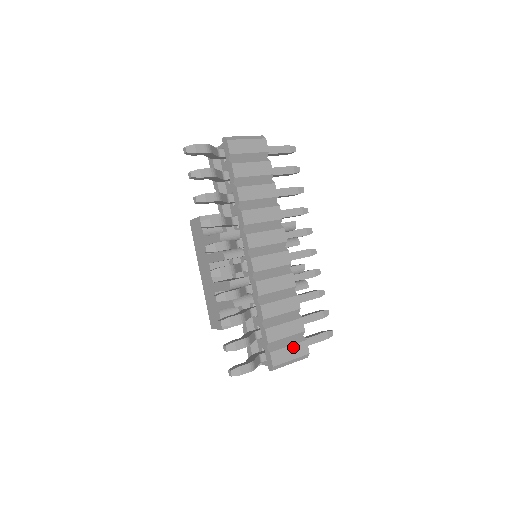
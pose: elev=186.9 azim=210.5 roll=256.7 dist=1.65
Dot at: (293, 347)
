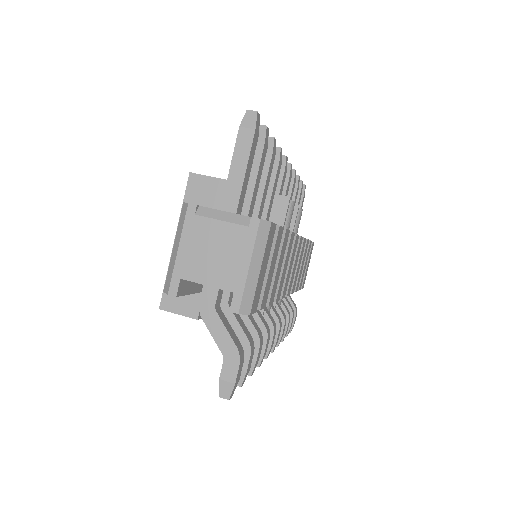
Dot at: occluded
